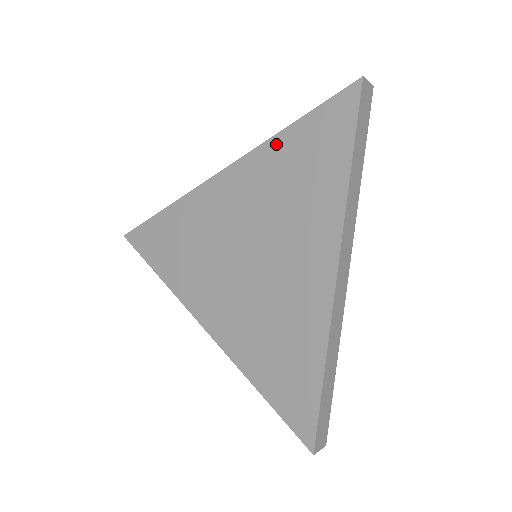
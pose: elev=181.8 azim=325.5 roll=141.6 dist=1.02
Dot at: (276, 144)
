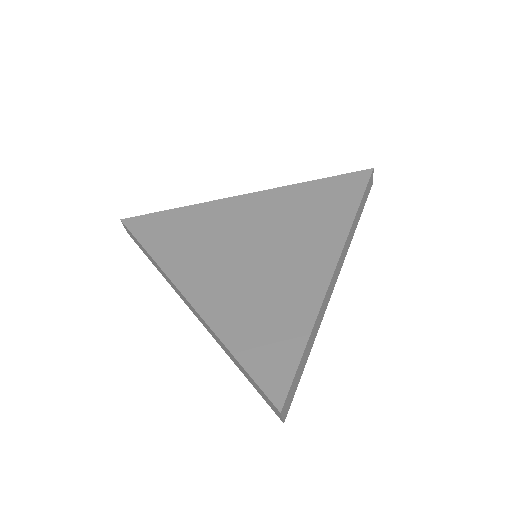
Dot at: (300, 188)
